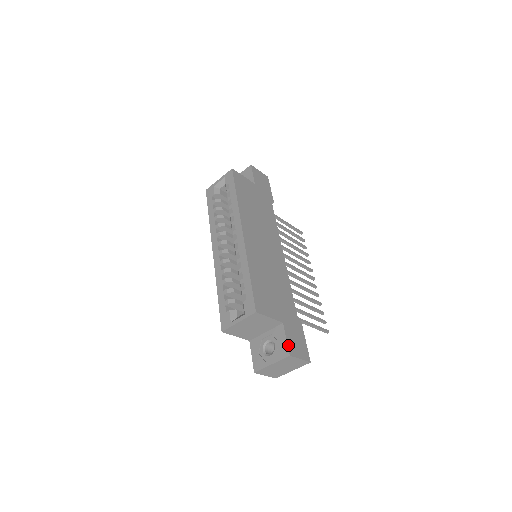
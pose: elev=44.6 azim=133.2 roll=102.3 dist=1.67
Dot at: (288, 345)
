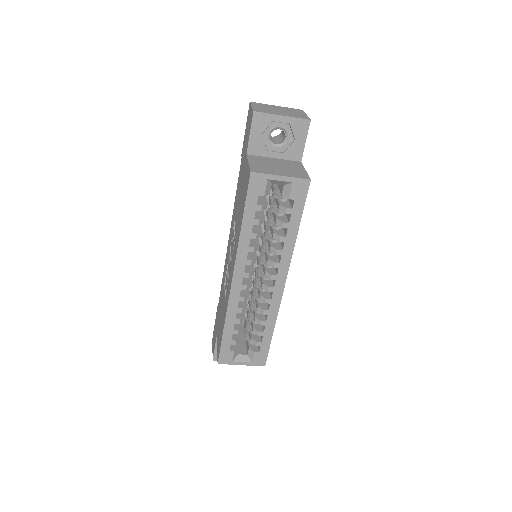
Dot at: occluded
